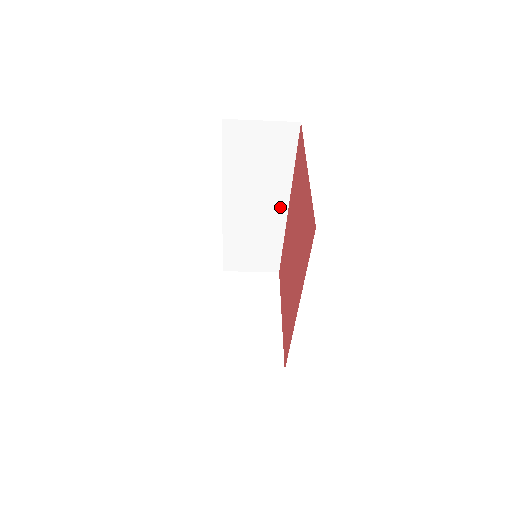
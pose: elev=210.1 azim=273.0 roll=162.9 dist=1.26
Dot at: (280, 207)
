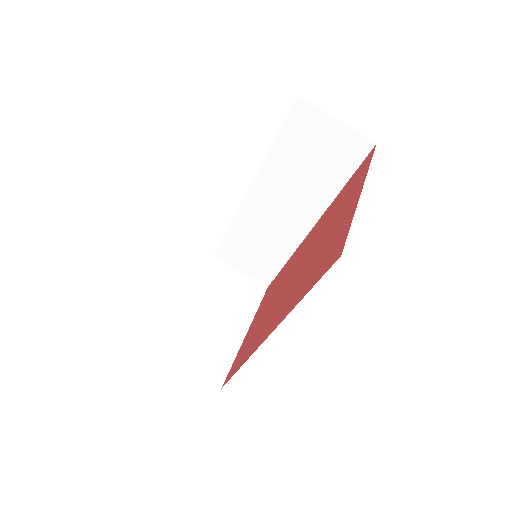
Dot at: (306, 221)
